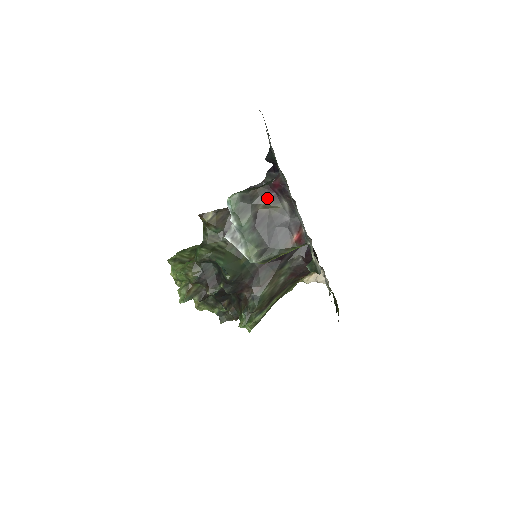
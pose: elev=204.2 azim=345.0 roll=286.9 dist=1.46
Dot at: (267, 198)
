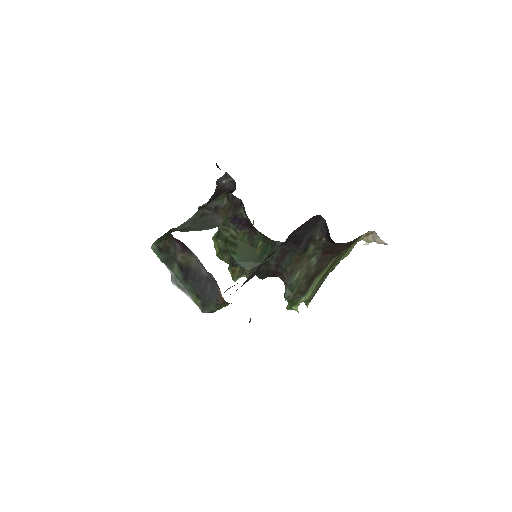
Dot at: (180, 248)
